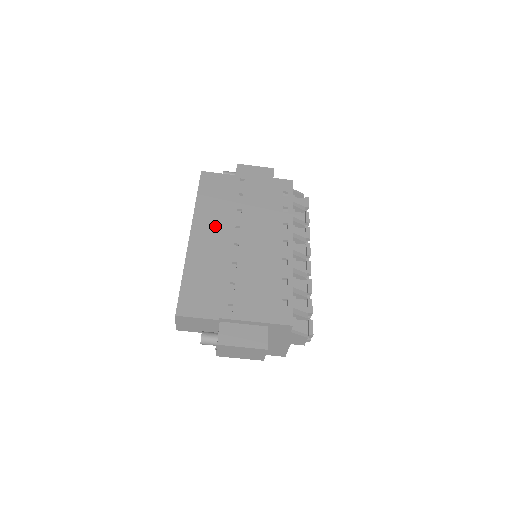
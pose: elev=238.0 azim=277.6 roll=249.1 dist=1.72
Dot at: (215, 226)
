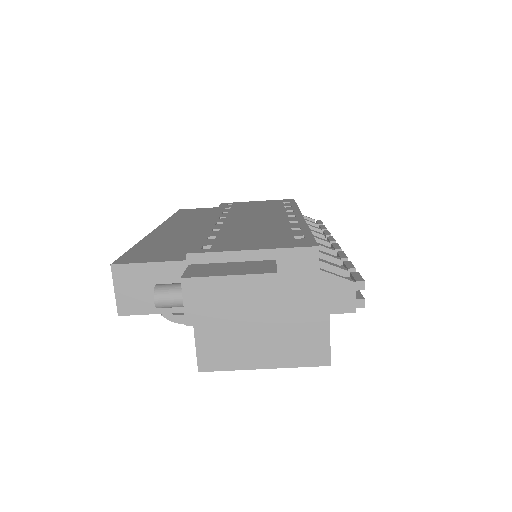
Dot at: (192, 223)
